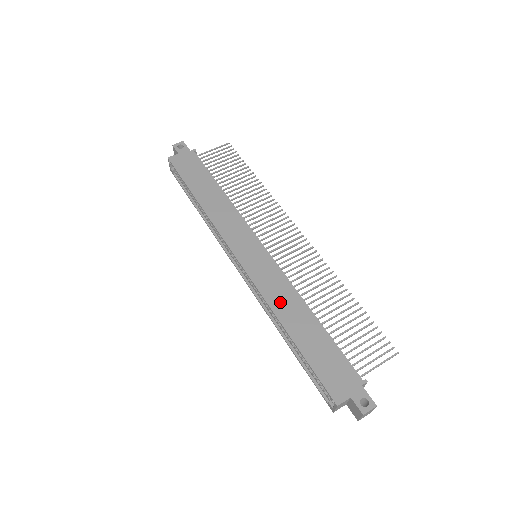
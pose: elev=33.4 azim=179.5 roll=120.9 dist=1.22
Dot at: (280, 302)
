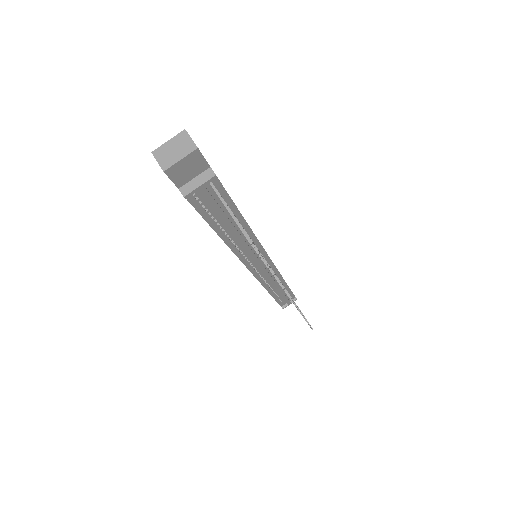
Dot at: occluded
